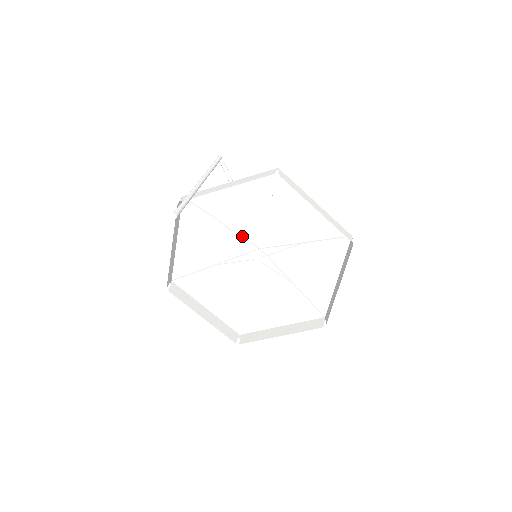
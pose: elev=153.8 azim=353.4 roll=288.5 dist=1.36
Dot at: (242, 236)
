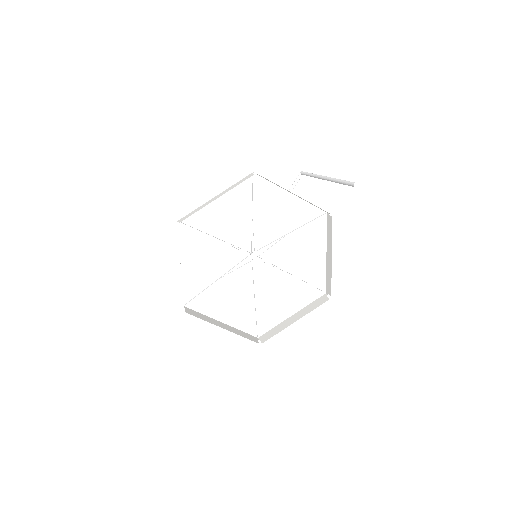
Dot at: (252, 234)
